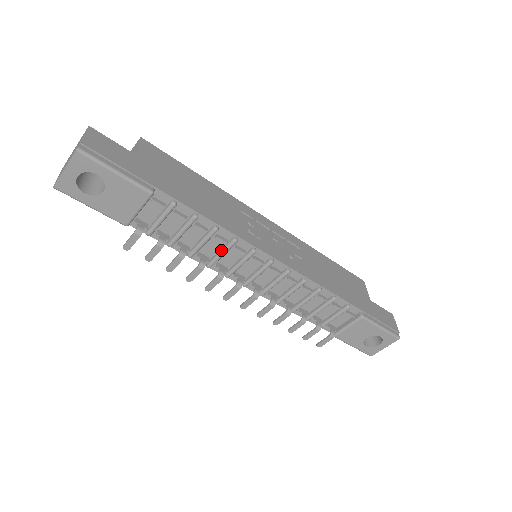
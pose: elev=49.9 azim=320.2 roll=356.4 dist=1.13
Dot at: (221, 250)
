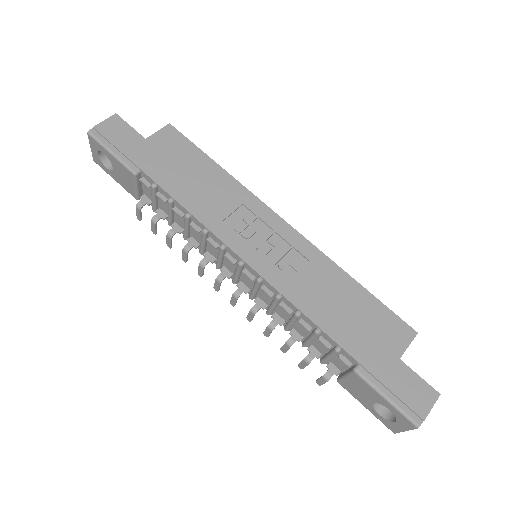
Dot at: (201, 239)
